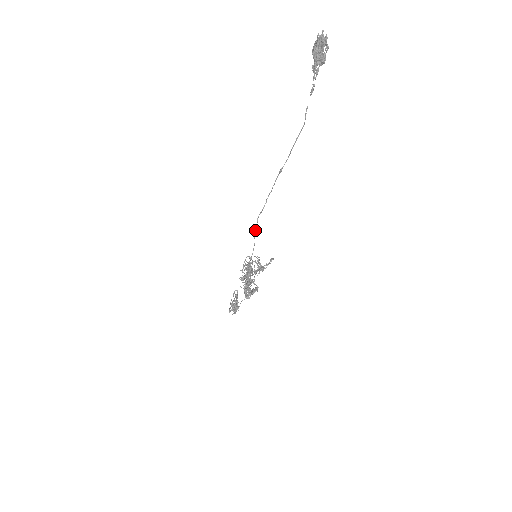
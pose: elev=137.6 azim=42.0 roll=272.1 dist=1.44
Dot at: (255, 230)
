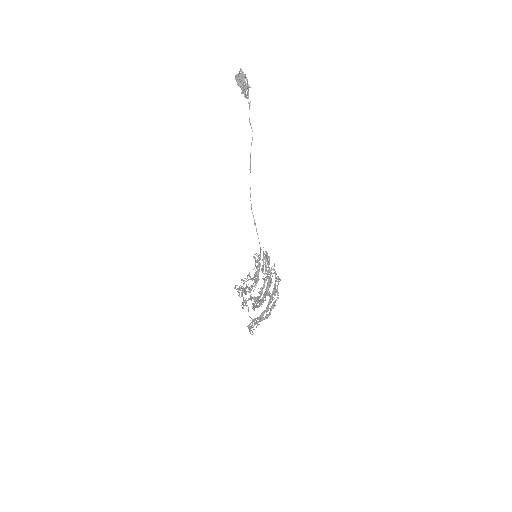
Dot at: (255, 223)
